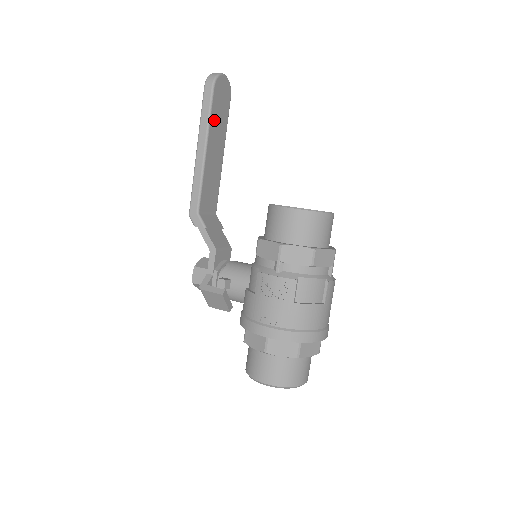
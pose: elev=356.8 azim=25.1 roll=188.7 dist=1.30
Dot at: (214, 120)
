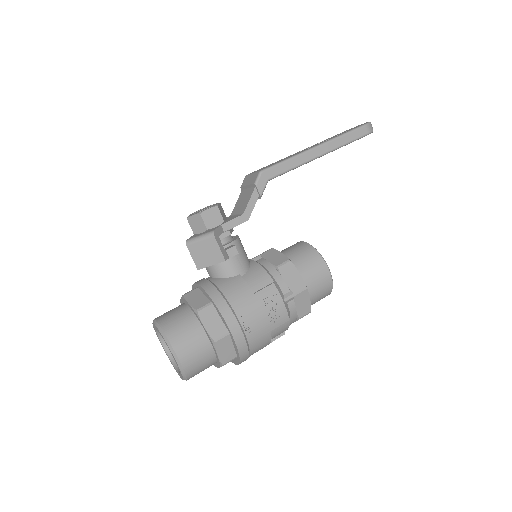
Dot at: occluded
